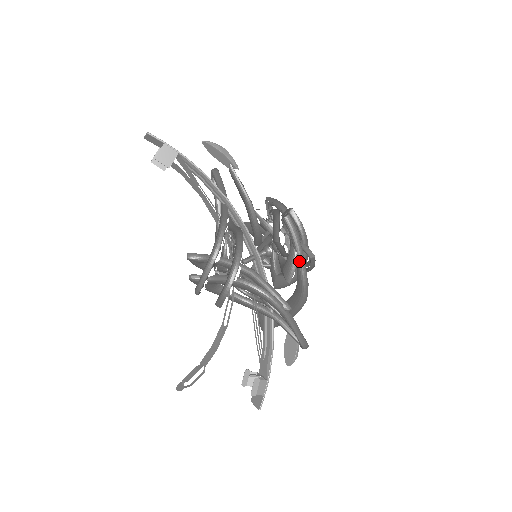
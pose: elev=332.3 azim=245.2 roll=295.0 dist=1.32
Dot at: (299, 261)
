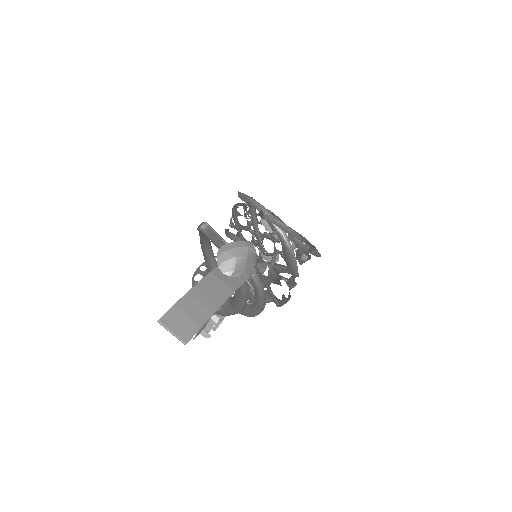
Dot at: occluded
